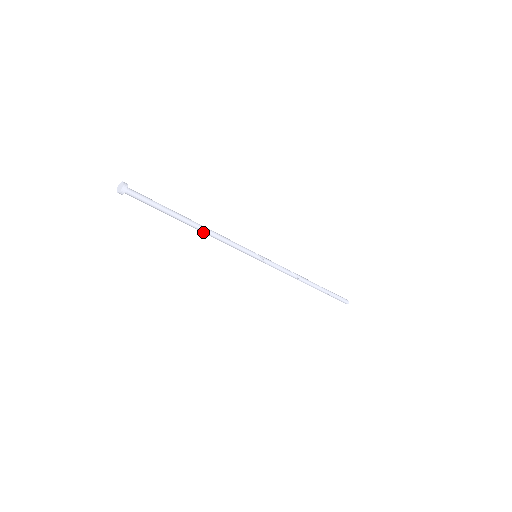
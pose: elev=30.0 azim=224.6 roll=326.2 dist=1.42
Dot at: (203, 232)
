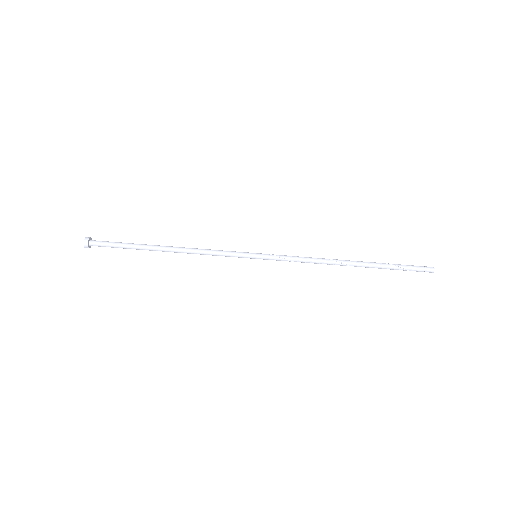
Dot at: (181, 249)
